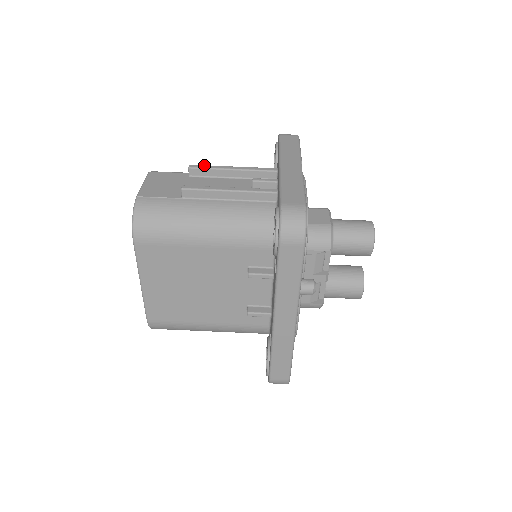
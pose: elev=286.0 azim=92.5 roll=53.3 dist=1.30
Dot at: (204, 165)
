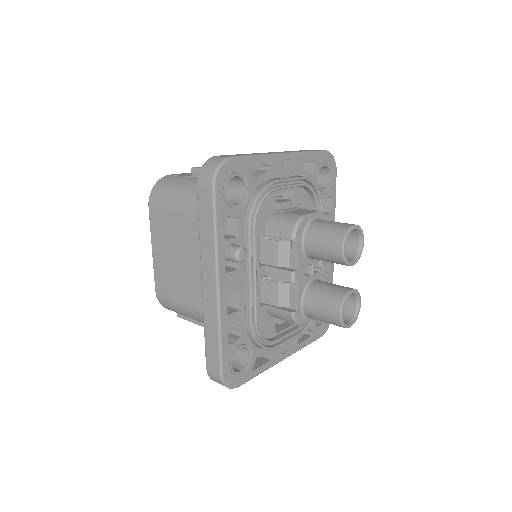
Dot at: occluded
